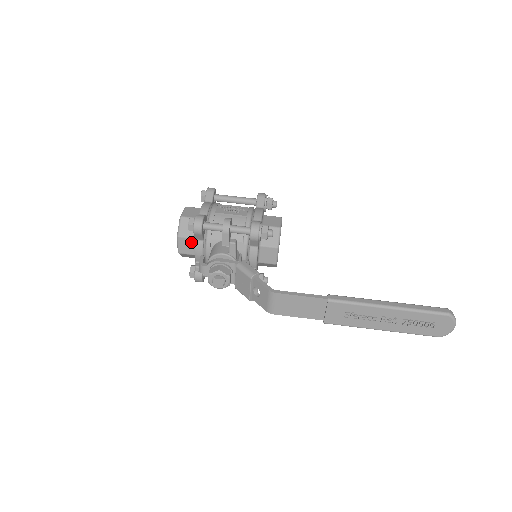
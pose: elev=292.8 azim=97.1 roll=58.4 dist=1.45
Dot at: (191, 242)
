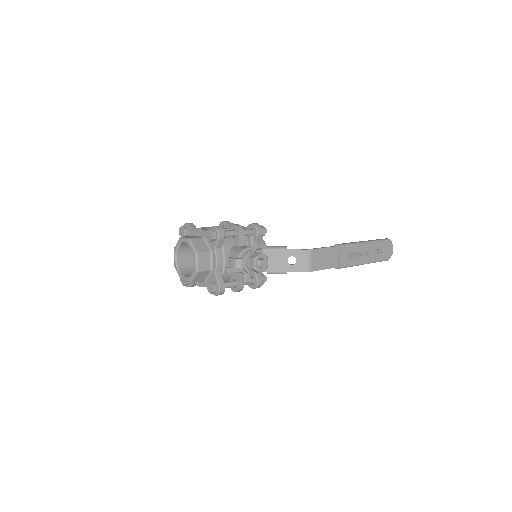
Dot at: (207, 256)
